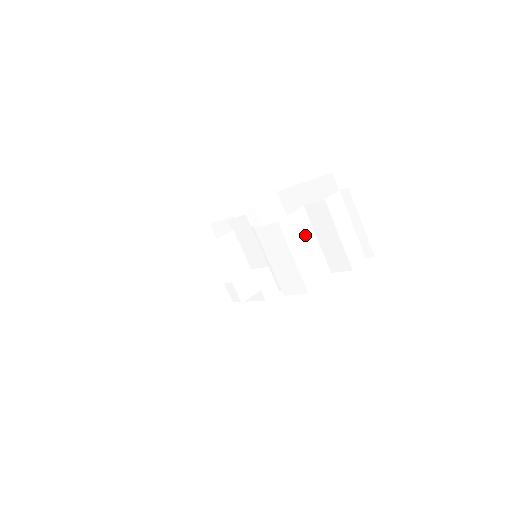
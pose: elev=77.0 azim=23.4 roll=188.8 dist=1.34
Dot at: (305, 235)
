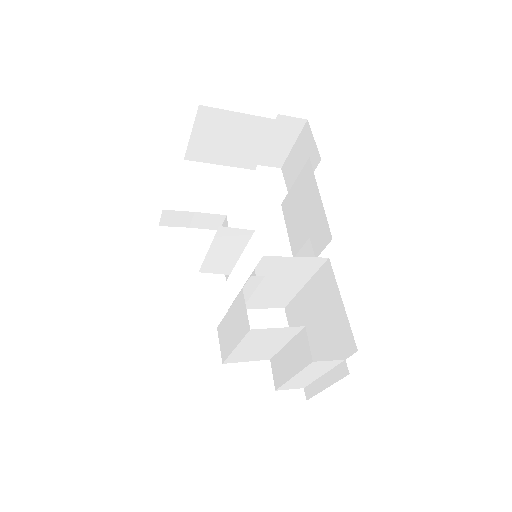
Dot at: (274, 340)
